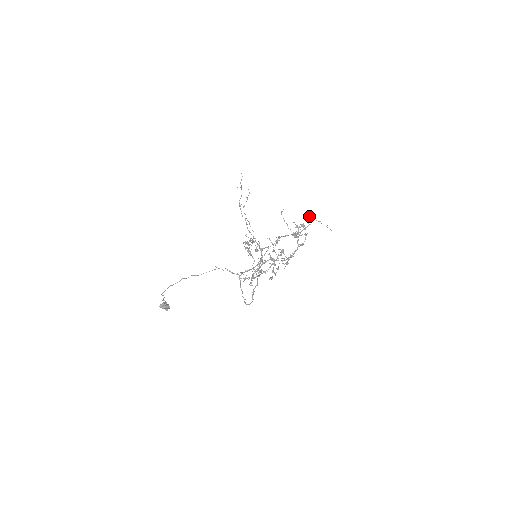
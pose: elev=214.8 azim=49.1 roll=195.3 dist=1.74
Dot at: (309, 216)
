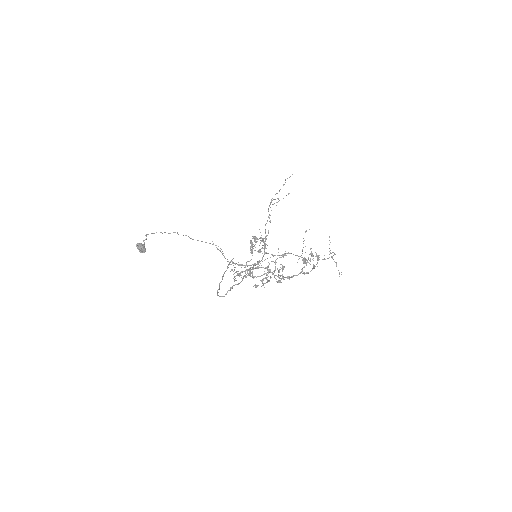
Dot at: (329, 251)
